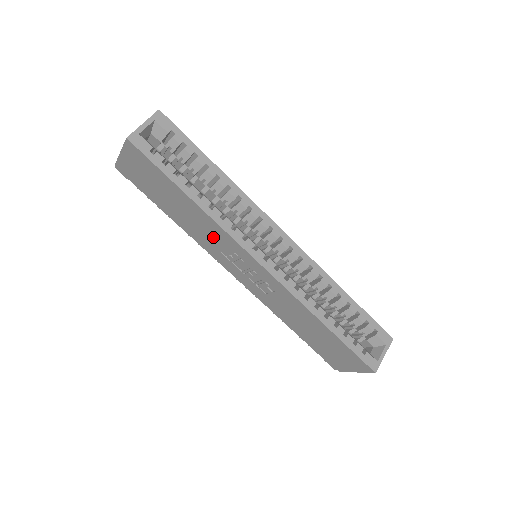
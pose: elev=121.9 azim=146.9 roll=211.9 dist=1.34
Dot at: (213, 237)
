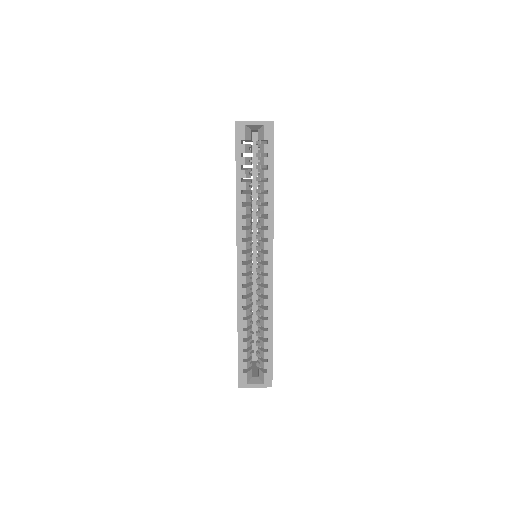
Dot at: occluded
